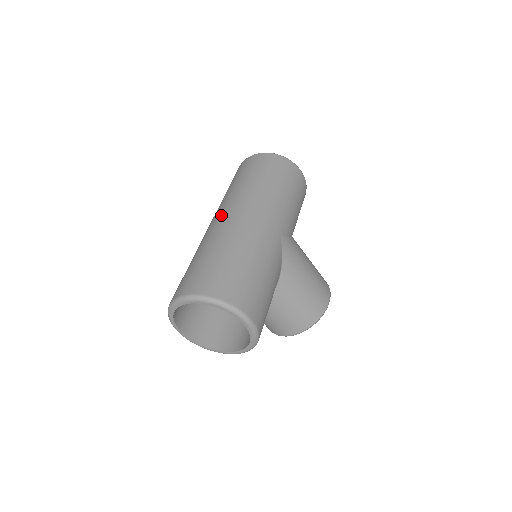
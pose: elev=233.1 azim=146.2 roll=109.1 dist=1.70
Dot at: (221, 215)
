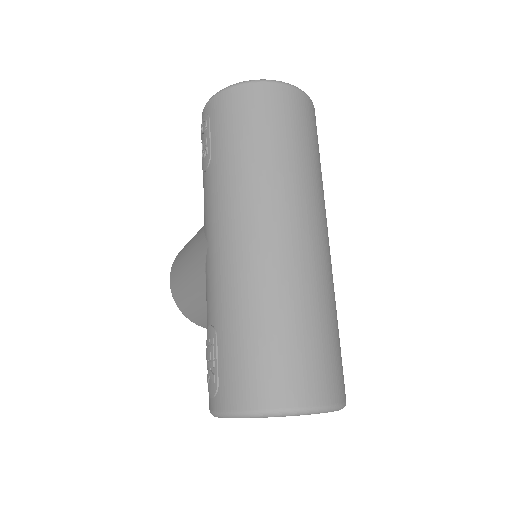
Dot at: (297, 228)
